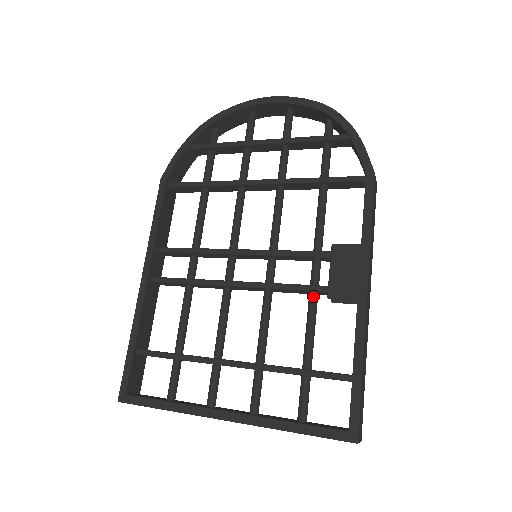
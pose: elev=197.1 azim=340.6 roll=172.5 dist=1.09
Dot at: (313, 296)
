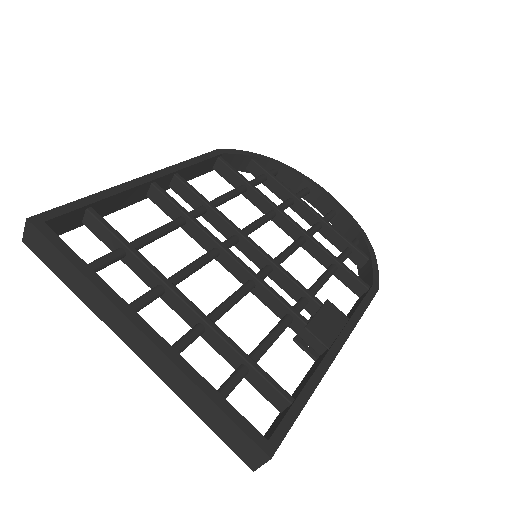
Dot at: (290, 318)
